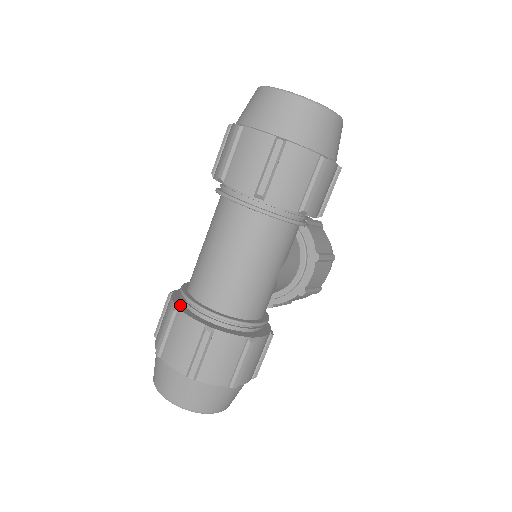
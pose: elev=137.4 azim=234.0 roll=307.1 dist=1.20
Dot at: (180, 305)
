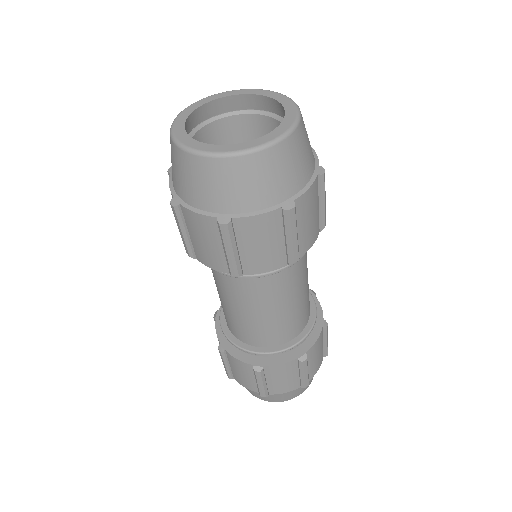
Dot at: (255, 360)
